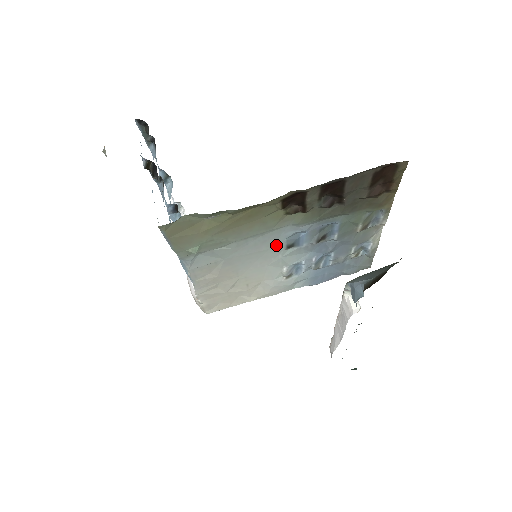
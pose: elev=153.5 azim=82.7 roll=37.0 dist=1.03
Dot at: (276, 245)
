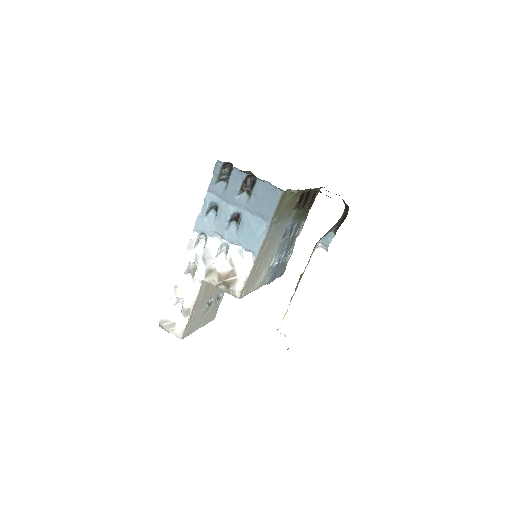
Dot at: (282, 233)
